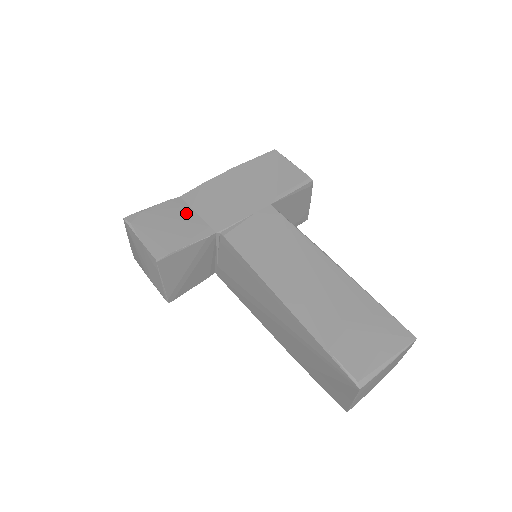
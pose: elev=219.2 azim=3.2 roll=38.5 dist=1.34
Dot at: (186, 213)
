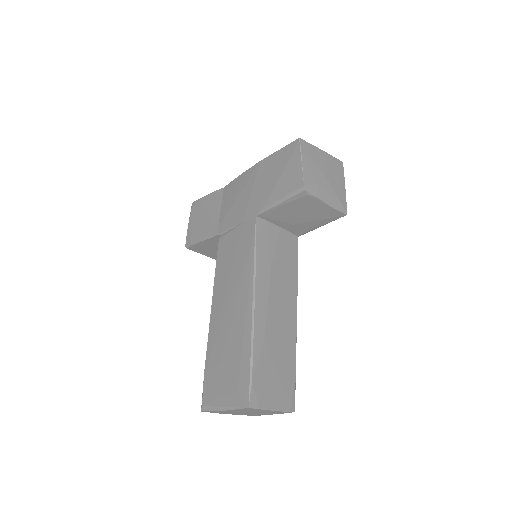
Dot at: (216, 208)
